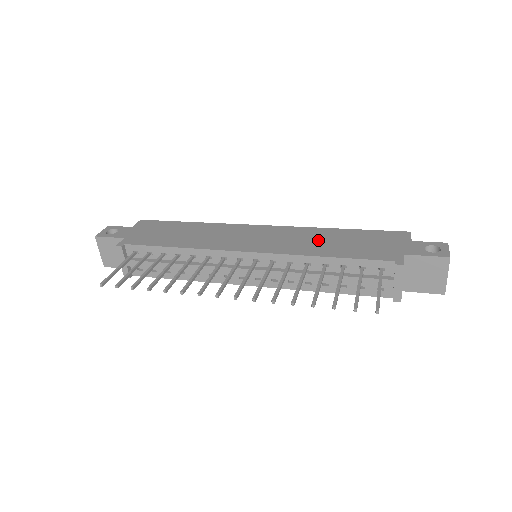
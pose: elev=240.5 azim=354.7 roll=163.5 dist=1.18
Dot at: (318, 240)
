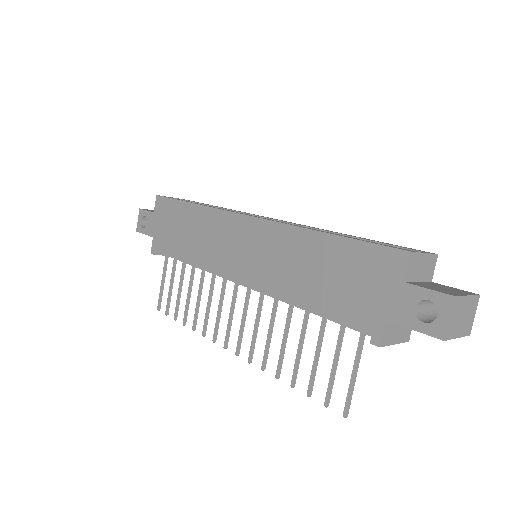
Dot at: (296, 264)
